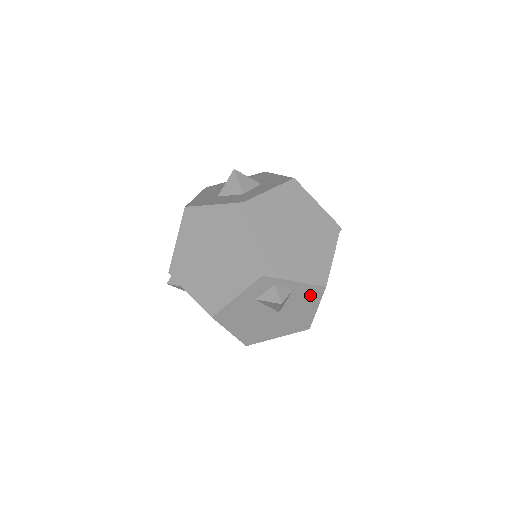
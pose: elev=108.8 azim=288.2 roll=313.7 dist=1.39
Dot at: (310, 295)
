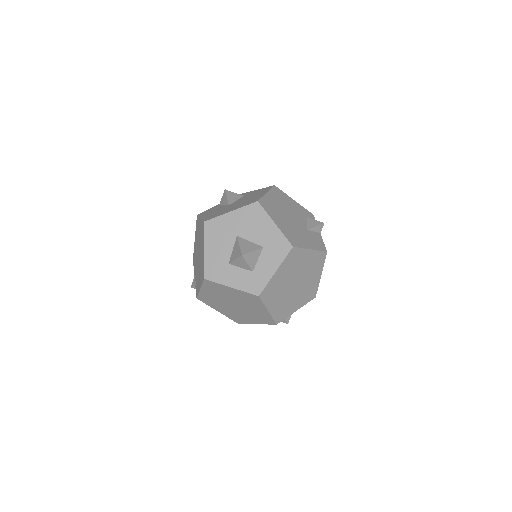
Dot at: occluded
